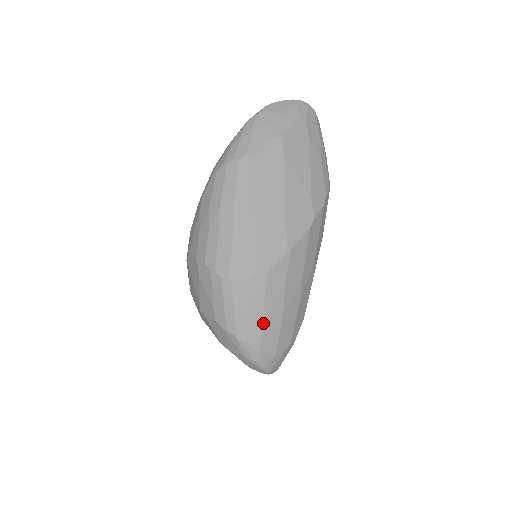
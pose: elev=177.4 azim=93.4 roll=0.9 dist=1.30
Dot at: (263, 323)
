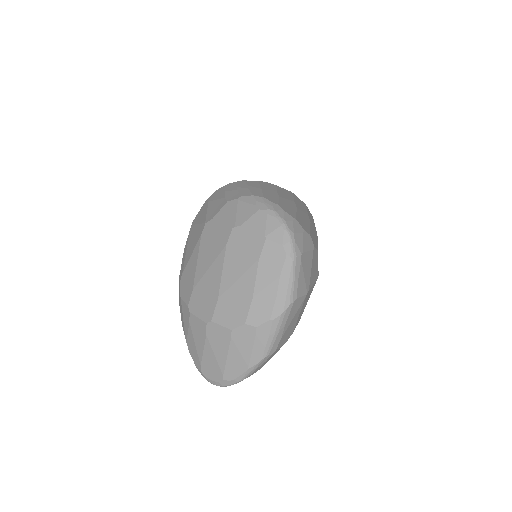
Dot at: (278, 197)
